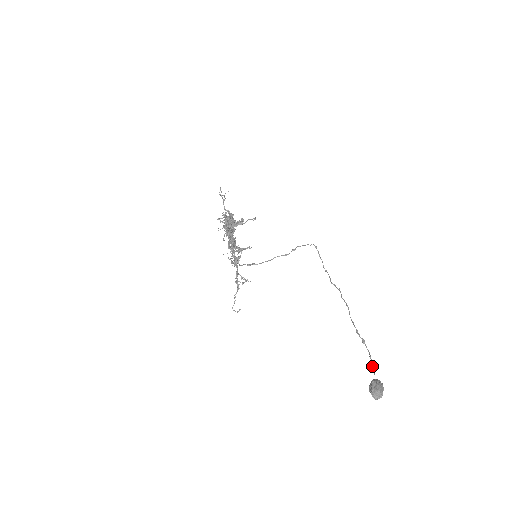
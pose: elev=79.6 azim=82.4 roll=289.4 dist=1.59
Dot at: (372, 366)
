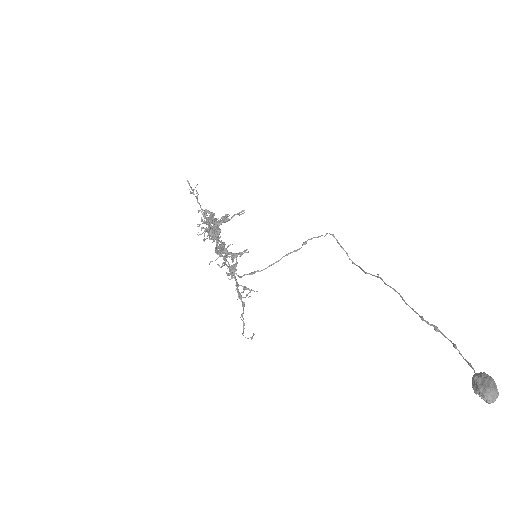
Dot at: (463, 358)
